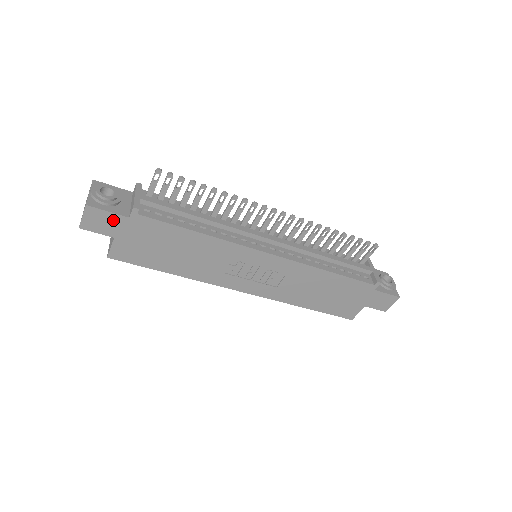
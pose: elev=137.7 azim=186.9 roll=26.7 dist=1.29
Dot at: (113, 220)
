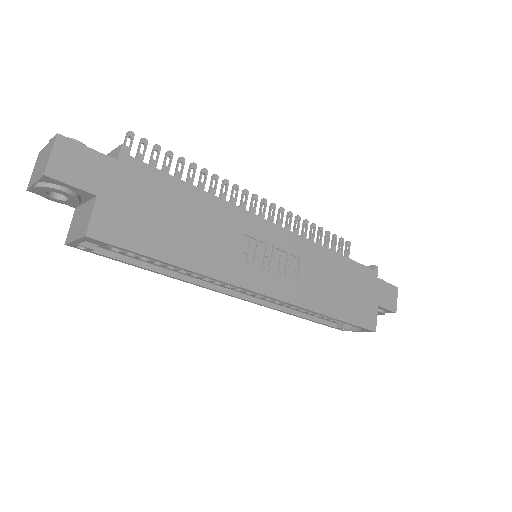
Dot at: (95, 163)
